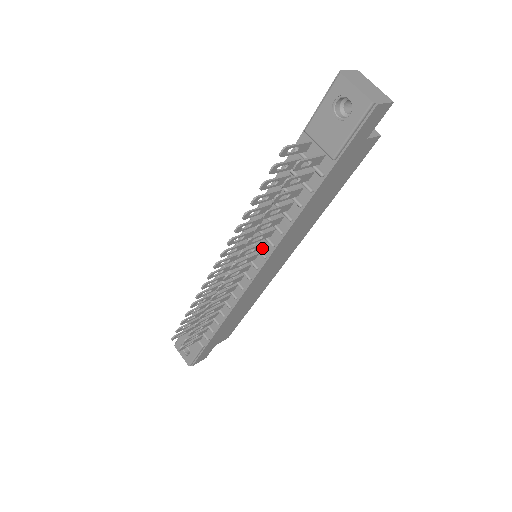
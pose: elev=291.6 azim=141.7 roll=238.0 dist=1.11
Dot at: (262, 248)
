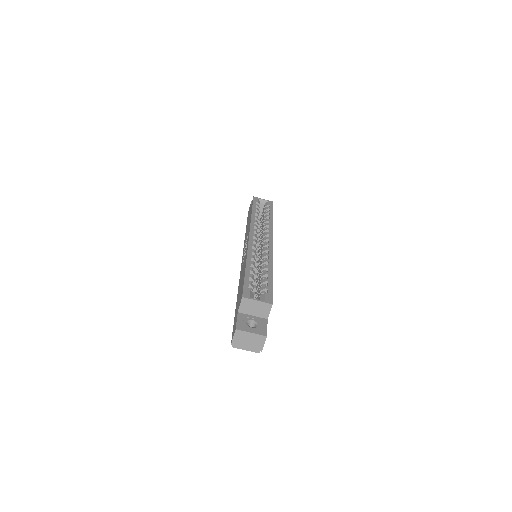
Dot at: occluded
